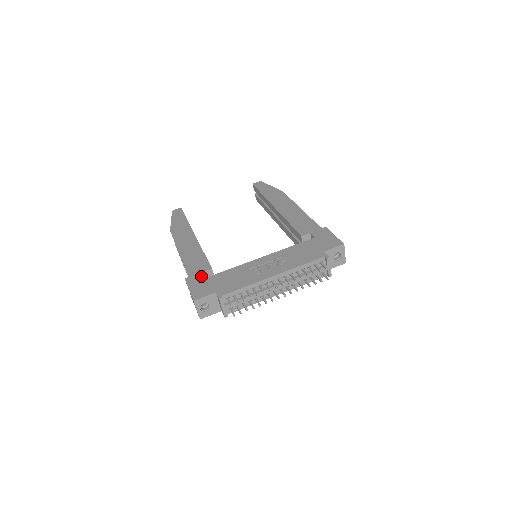
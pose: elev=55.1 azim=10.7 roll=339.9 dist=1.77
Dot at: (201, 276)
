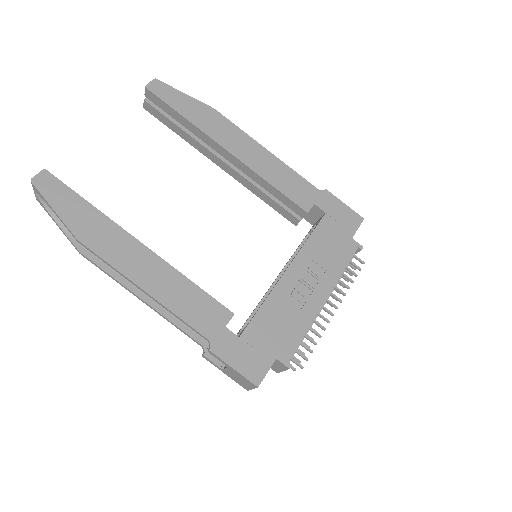
Dot at: (231, 336)
